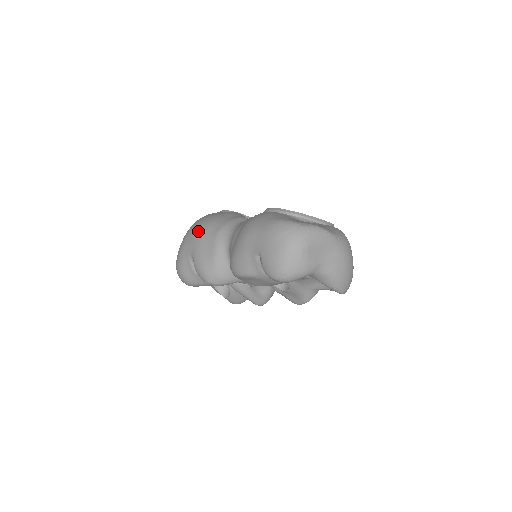
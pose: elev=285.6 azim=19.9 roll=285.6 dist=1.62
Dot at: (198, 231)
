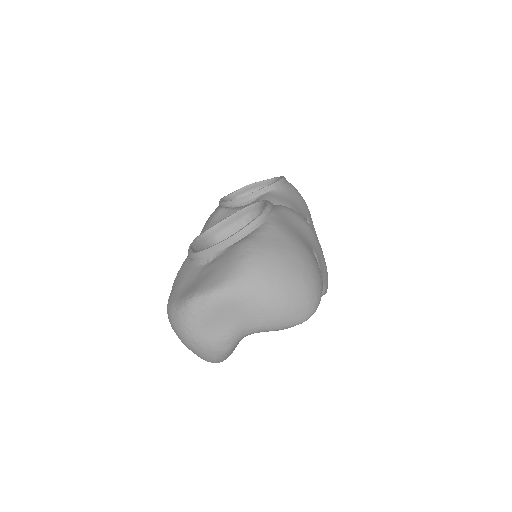
Dot at: occluded
